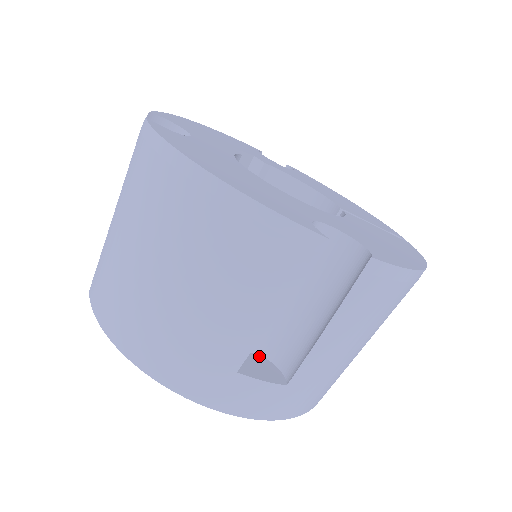
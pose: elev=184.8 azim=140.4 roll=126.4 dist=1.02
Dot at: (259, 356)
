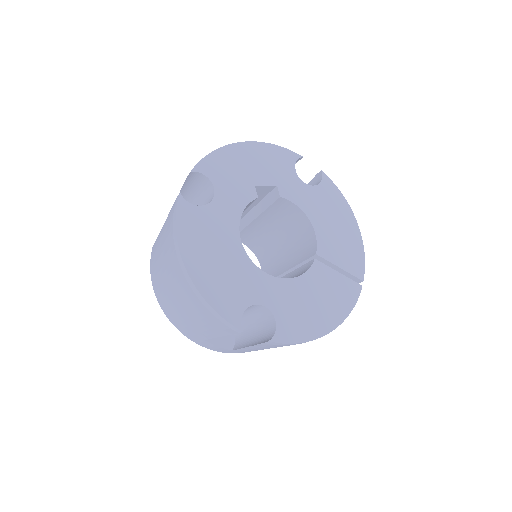
Dot at: occluded
